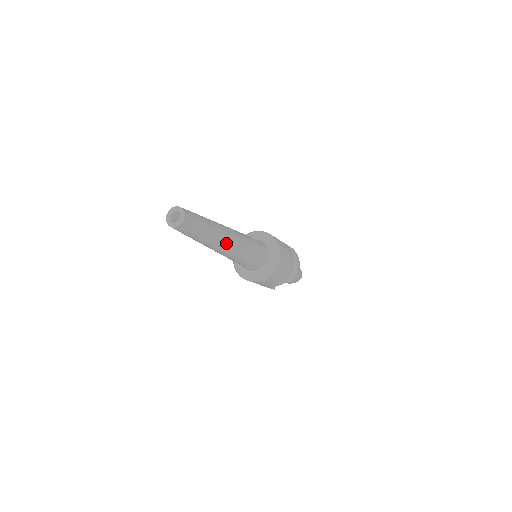
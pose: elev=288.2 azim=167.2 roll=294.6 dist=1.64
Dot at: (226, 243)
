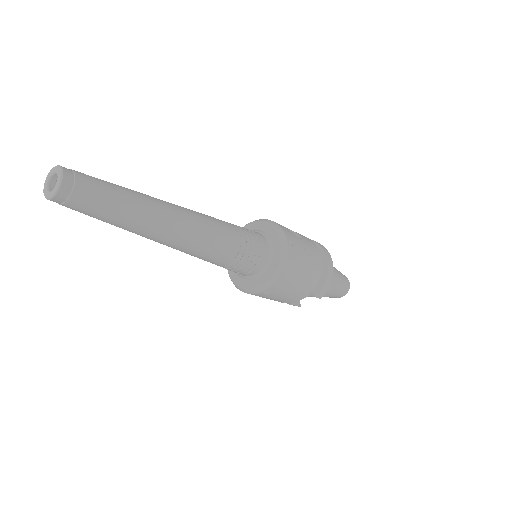
Dot at: (173, 230)
